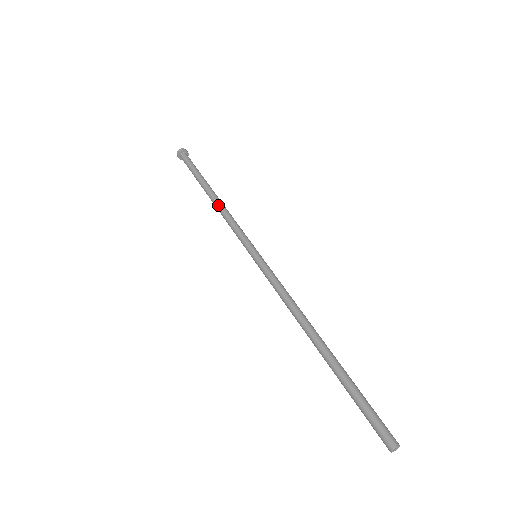
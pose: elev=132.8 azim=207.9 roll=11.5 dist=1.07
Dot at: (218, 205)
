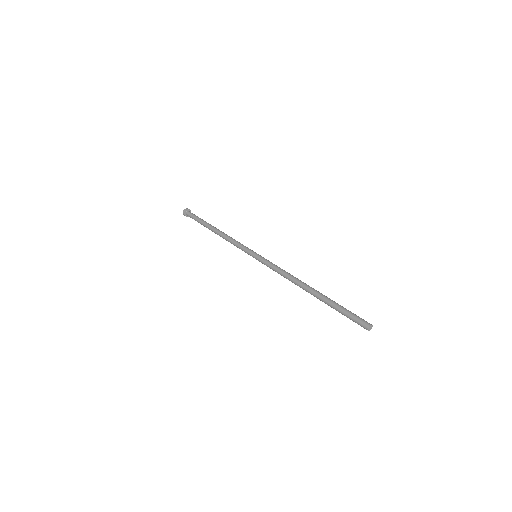
Dot at: (221, 235)
